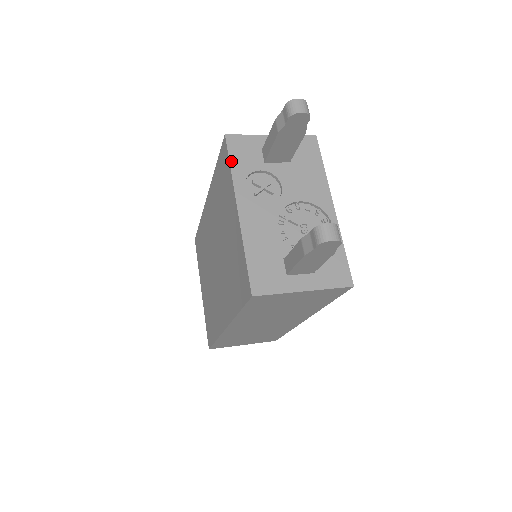
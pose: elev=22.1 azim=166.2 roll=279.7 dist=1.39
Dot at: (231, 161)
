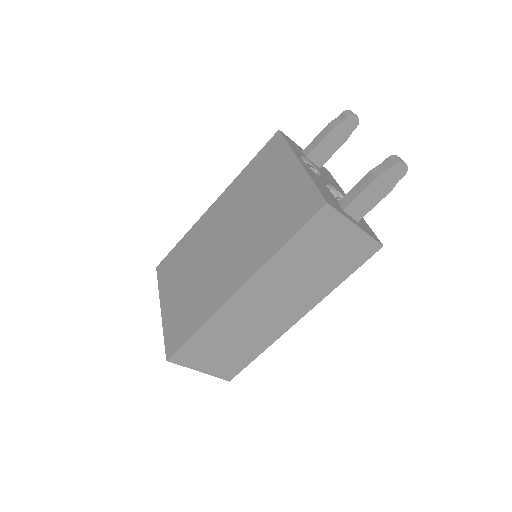
Dot at: (287, 141)
